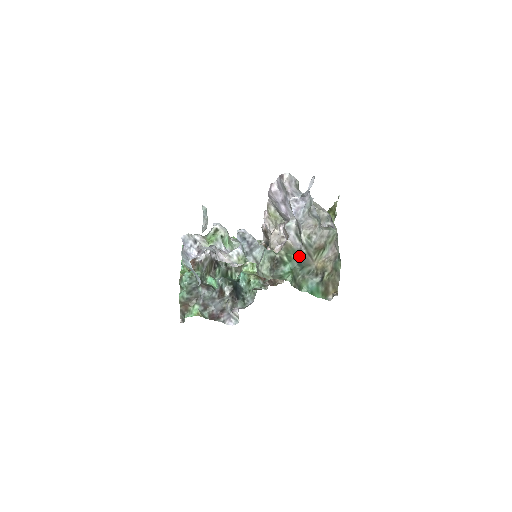
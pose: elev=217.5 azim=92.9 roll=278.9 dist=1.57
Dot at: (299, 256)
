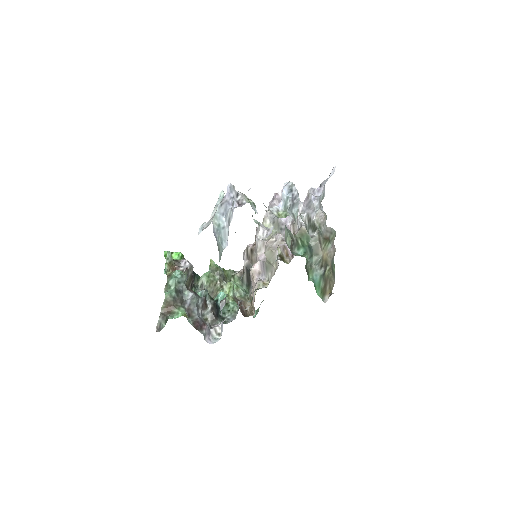
Dot at: (310, 243)
